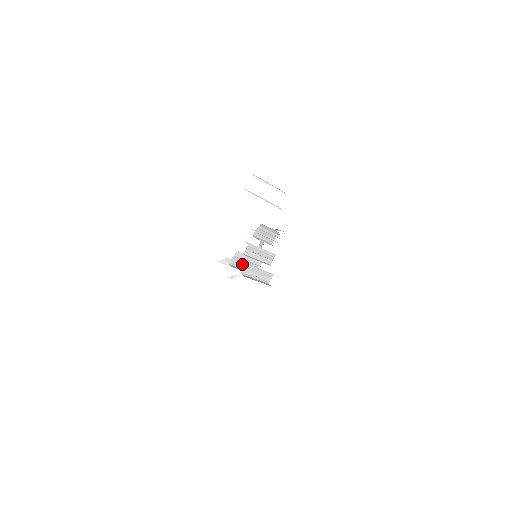
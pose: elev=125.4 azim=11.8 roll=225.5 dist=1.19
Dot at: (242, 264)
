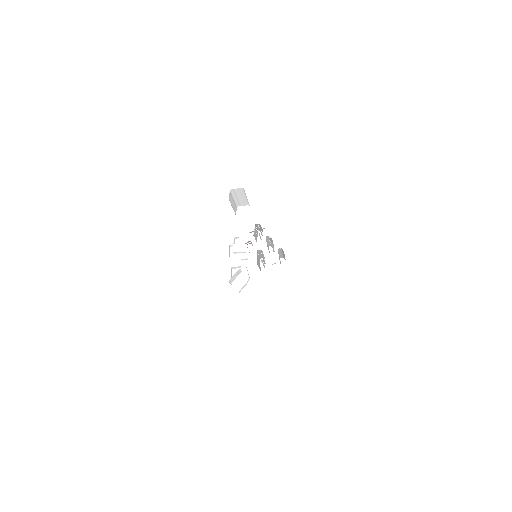
Dot at: (258, 263)
